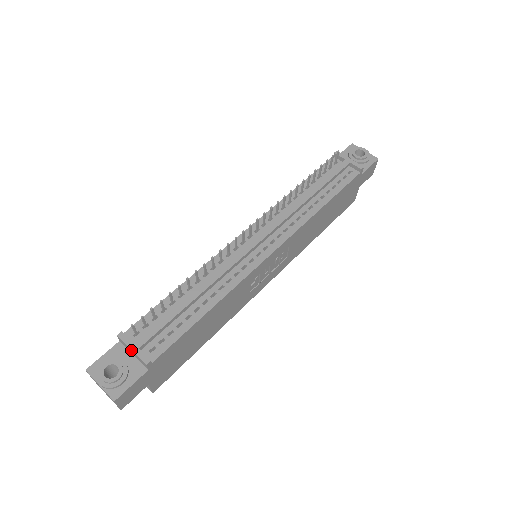
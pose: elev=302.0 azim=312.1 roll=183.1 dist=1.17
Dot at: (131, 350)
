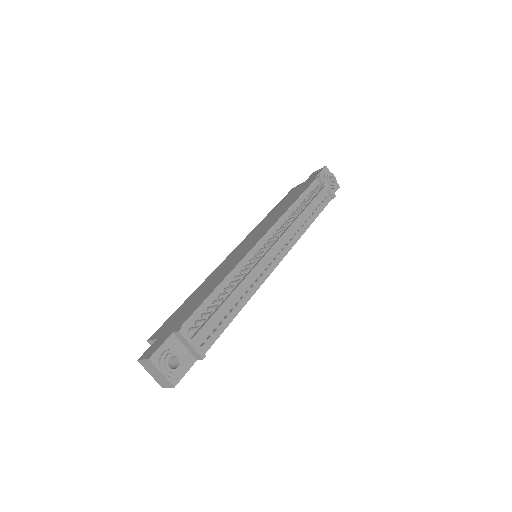
Dot at: (191, 345)
